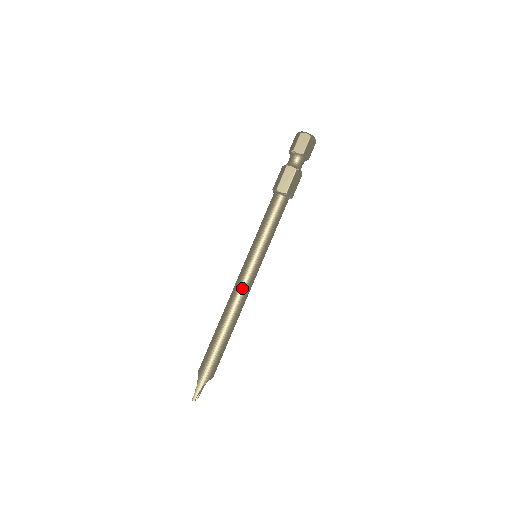
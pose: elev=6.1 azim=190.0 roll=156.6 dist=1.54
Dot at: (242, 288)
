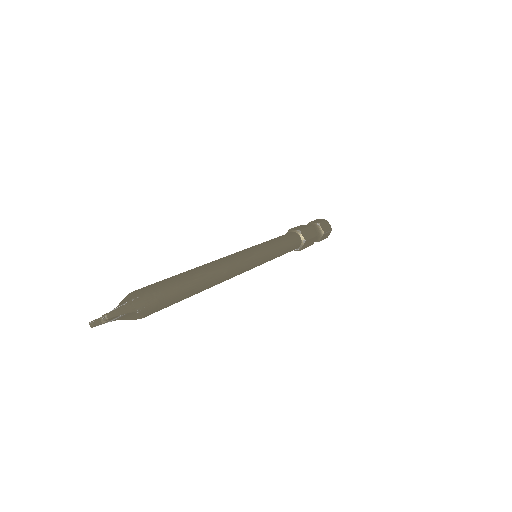
Dot at: (240, 263)
